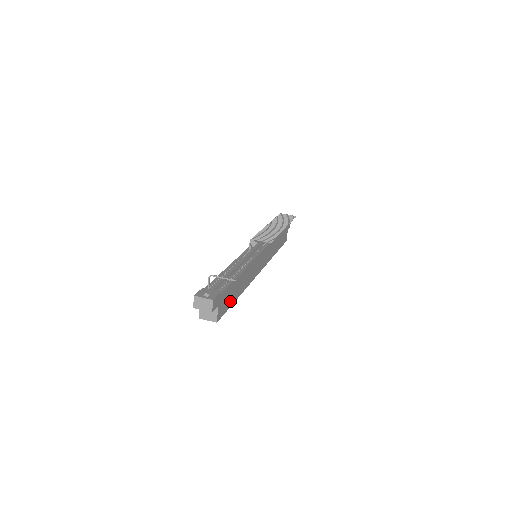
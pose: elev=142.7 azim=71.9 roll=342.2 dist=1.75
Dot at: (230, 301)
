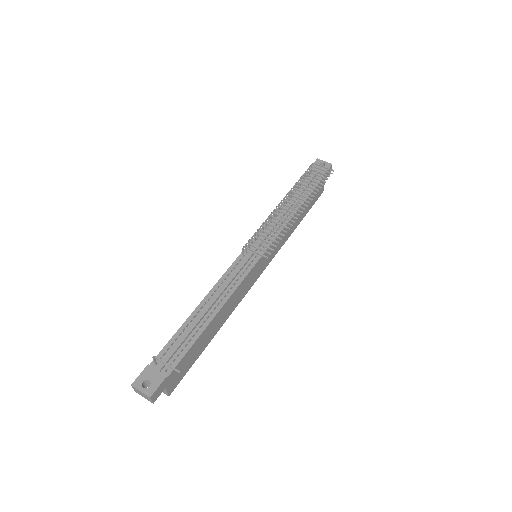
Dot at: (194, 358)
